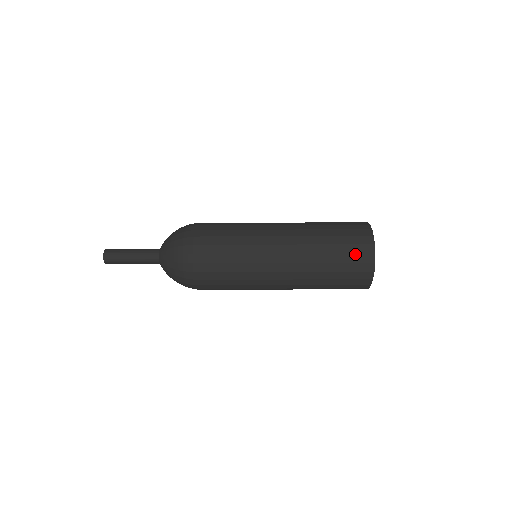
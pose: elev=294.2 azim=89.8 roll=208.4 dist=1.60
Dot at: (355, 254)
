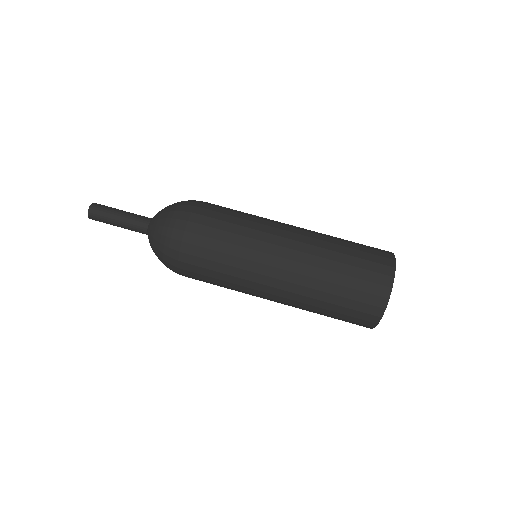
Dot at: (371, 271)
